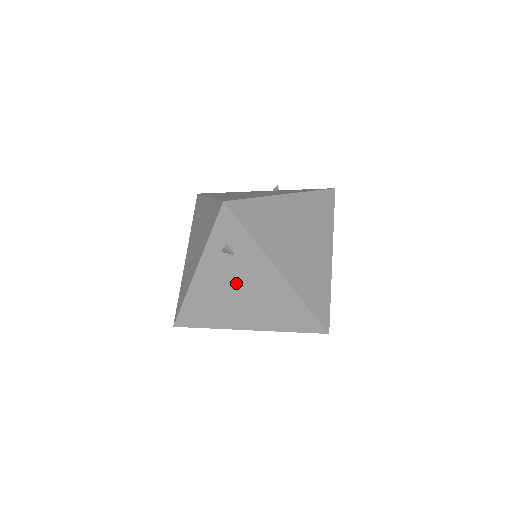
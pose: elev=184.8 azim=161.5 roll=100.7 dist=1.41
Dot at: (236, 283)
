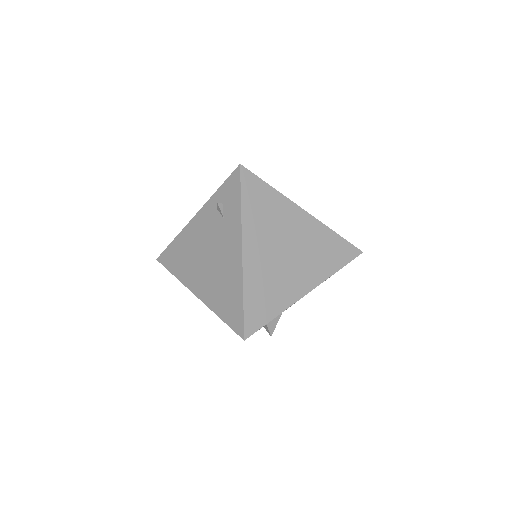
Dot at: (211, 244)
